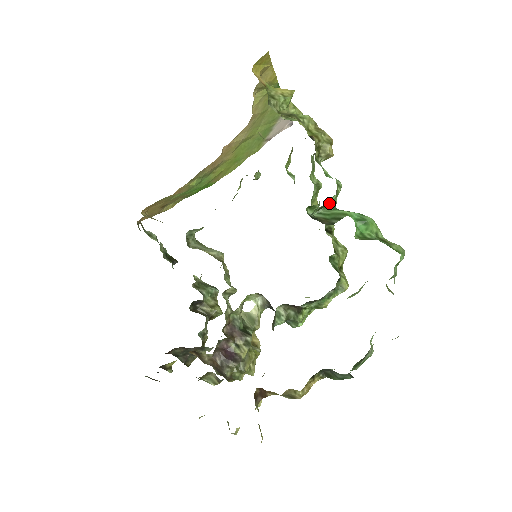
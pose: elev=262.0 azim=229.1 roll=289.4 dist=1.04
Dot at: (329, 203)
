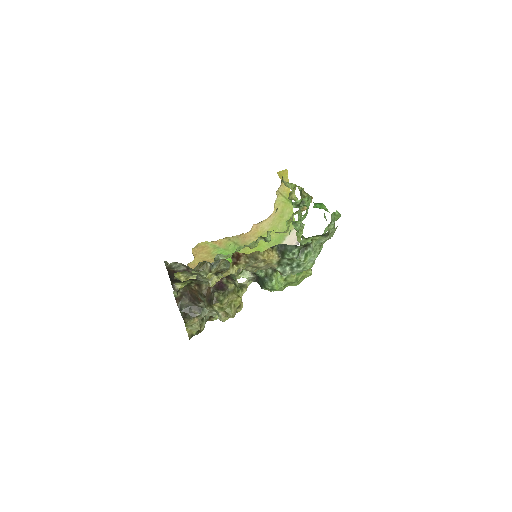
Dot at: (303, 203)
